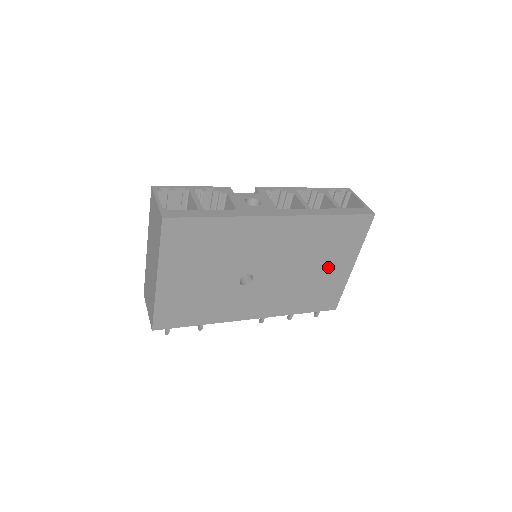
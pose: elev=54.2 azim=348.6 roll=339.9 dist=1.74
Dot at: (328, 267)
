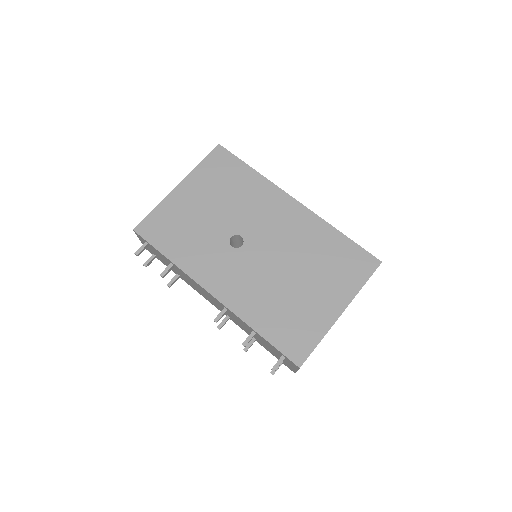
Dot at: (315, 291)
